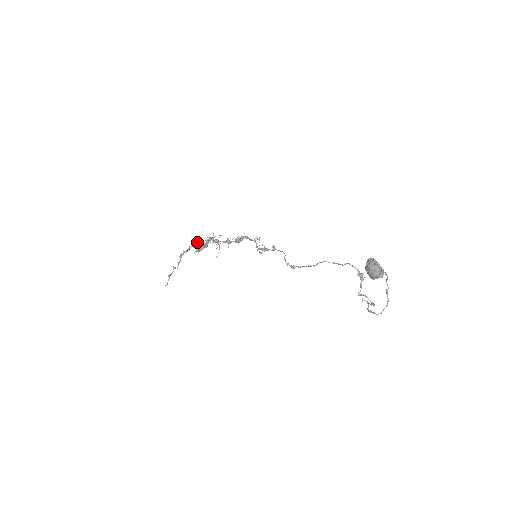
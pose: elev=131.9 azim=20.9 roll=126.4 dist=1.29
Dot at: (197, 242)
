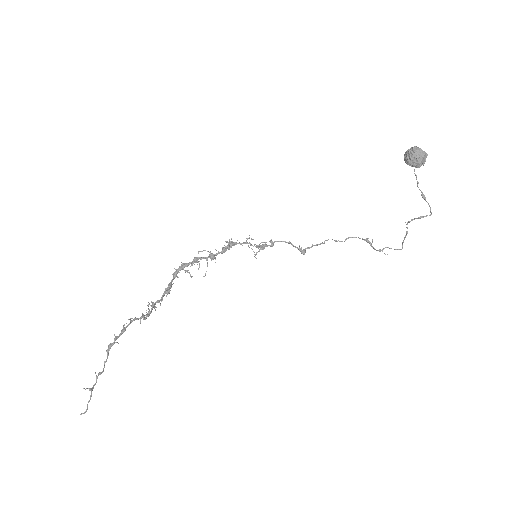
Dot at: occluded
